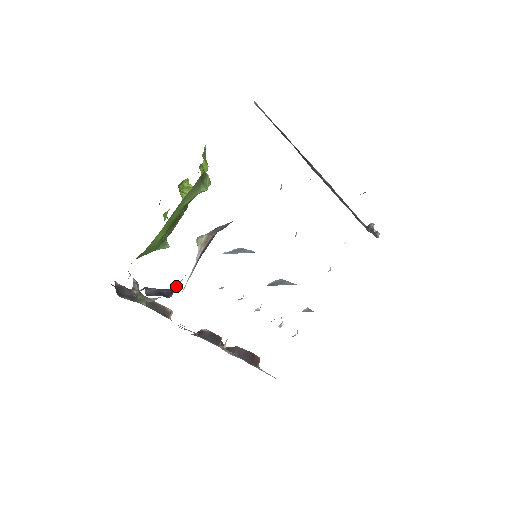
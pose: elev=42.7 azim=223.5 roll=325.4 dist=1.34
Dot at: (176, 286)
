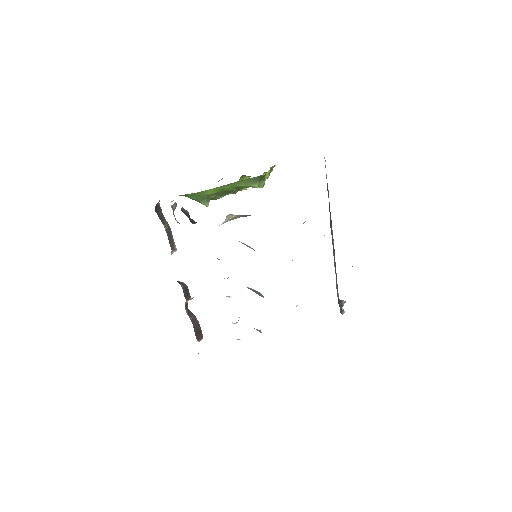
Dot at: occluded
